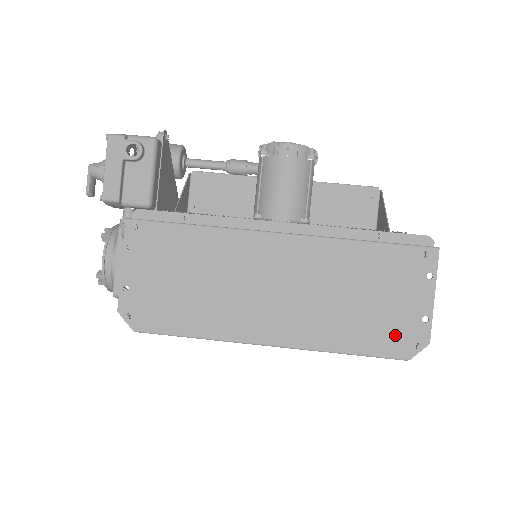
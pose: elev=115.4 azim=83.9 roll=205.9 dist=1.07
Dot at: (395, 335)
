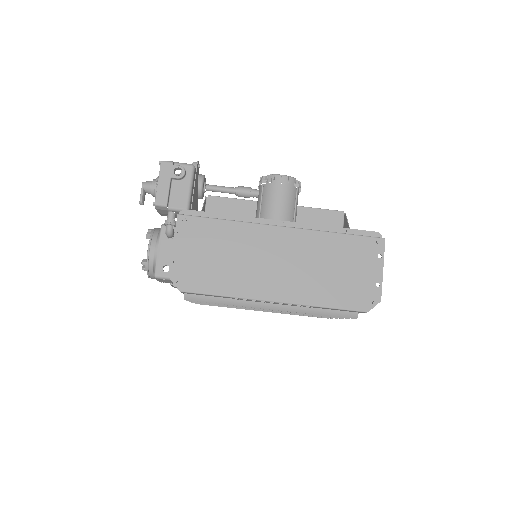
Dot at: (358, 295)
